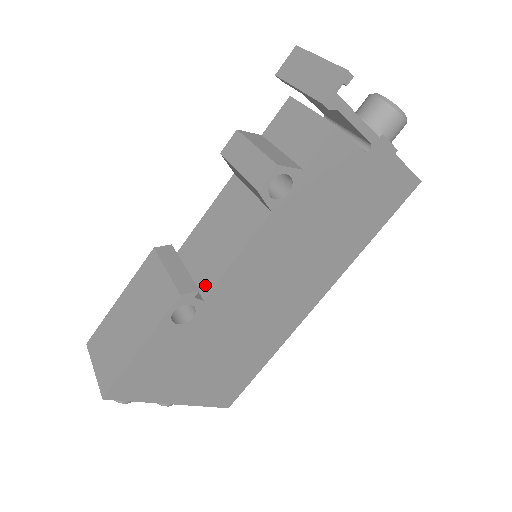
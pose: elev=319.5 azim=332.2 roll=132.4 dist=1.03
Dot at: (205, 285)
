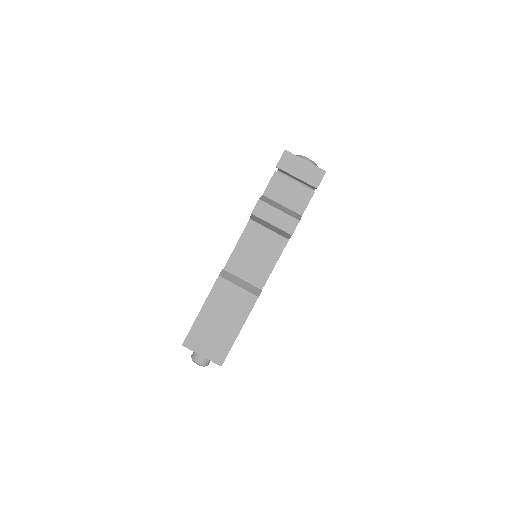
Dot at: (257, 285)
